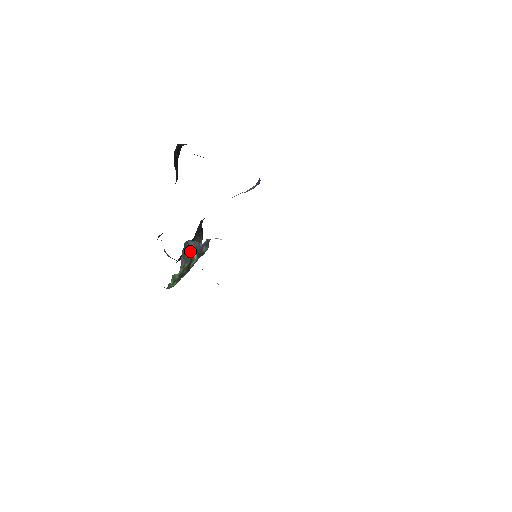
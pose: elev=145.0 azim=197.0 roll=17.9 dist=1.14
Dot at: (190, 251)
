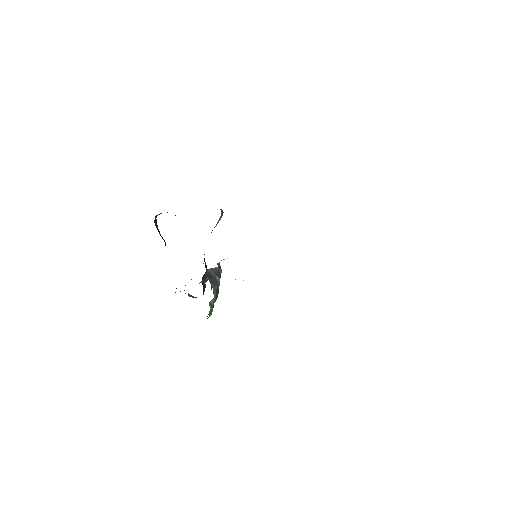
Dot at: (212, 277)
